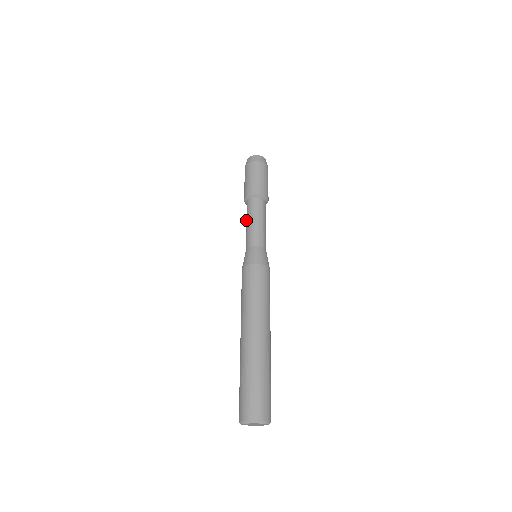
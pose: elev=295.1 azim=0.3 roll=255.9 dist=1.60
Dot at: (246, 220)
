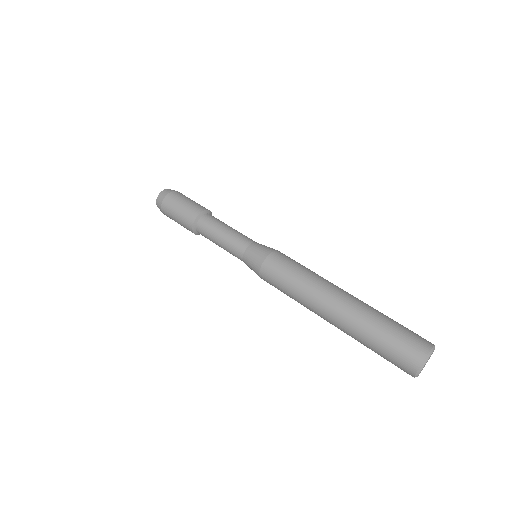
Dot at: (216, 232)
